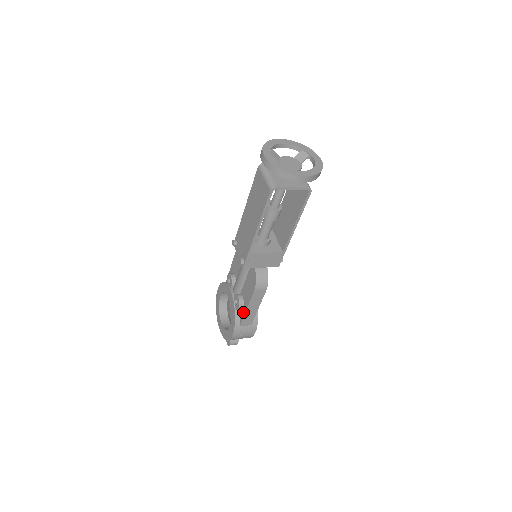
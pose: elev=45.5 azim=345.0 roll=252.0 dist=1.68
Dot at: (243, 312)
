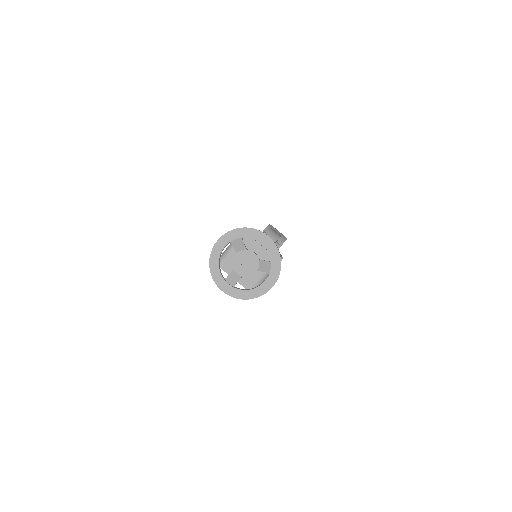
Dot at: occluded
